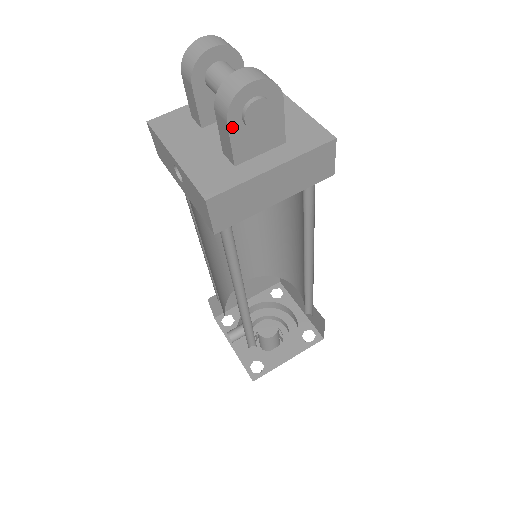
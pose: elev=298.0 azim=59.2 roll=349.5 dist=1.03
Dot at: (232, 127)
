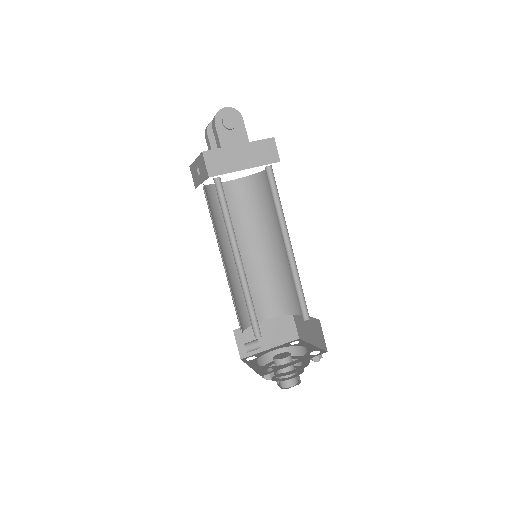
Dot at: (218, 127)
